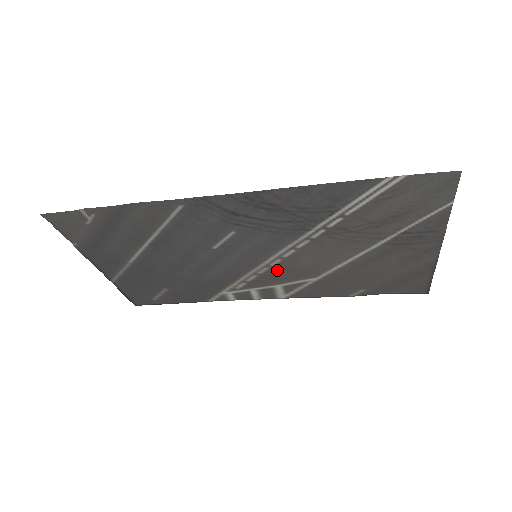
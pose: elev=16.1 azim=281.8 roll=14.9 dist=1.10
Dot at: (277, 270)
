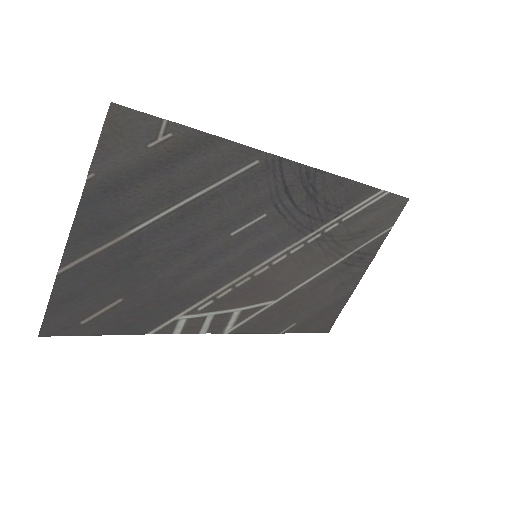
Dot at: (254, 283)
